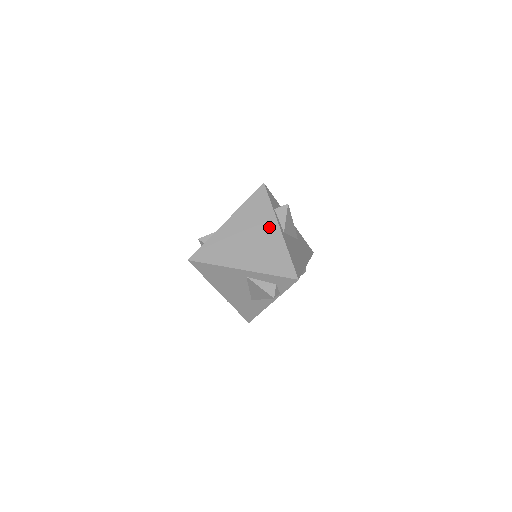
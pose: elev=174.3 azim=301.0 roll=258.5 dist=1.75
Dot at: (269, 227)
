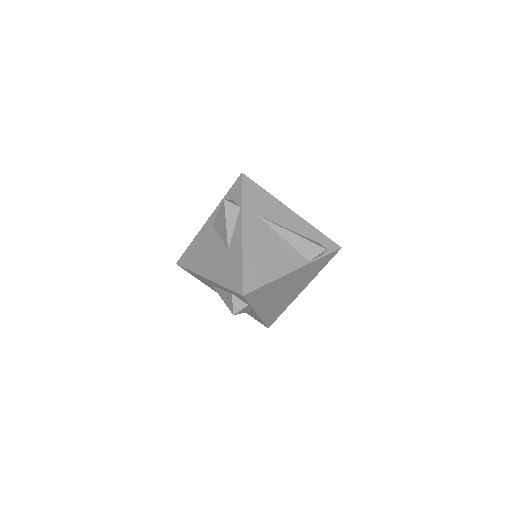
Dot at: occluded
